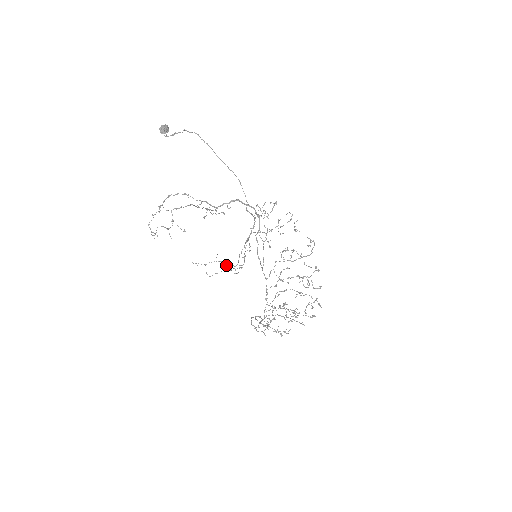
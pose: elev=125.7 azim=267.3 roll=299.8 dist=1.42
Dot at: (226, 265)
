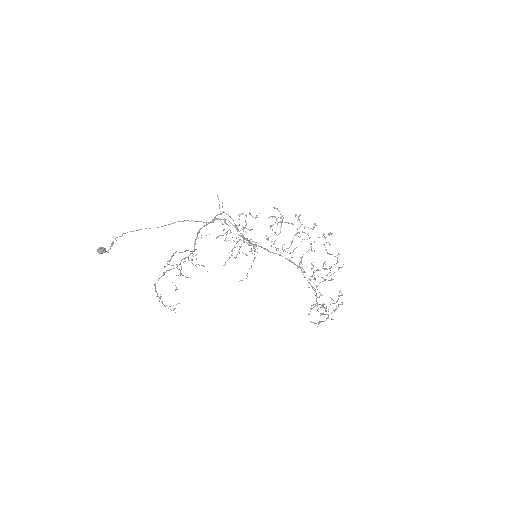
Dot at: occluded
